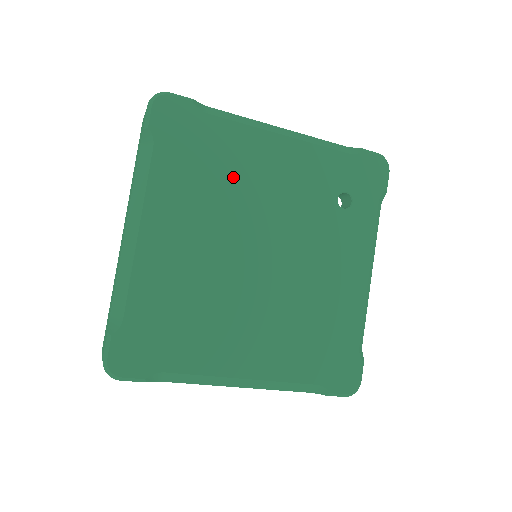
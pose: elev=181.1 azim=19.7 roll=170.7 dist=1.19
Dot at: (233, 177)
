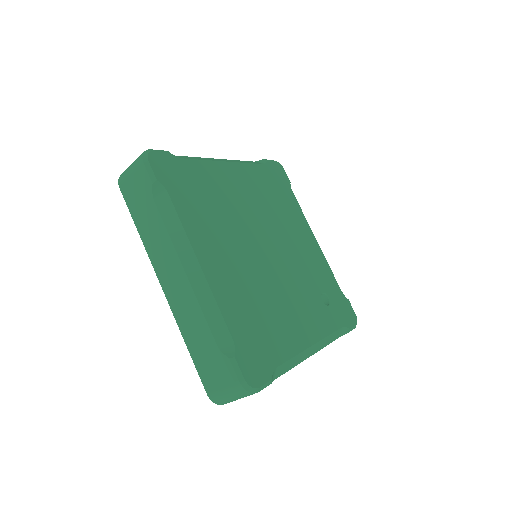
Dot at: (283, 214)
